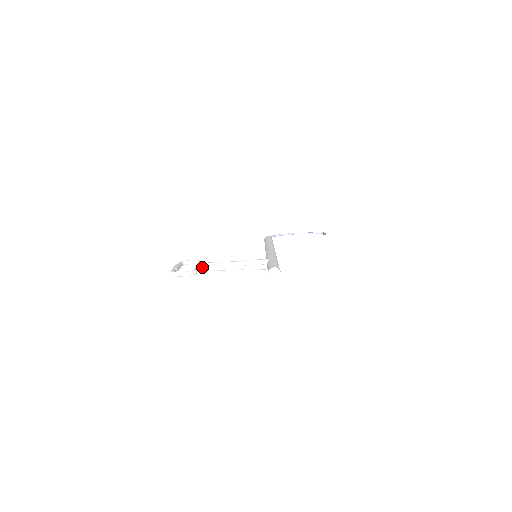
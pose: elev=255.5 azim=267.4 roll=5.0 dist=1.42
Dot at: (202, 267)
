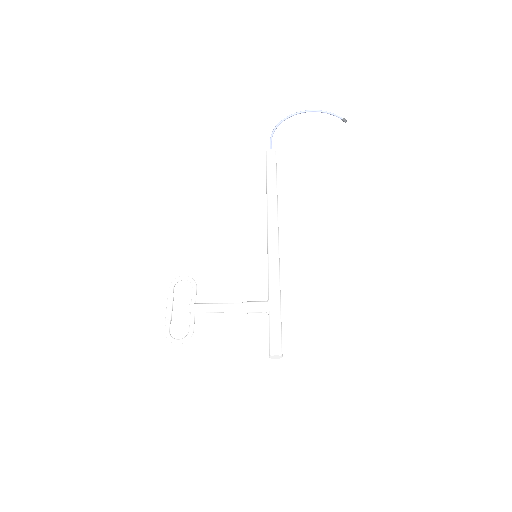
Dot at: (197, 312)
